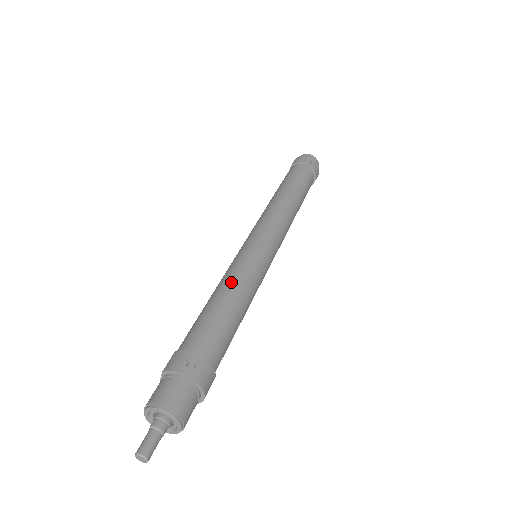
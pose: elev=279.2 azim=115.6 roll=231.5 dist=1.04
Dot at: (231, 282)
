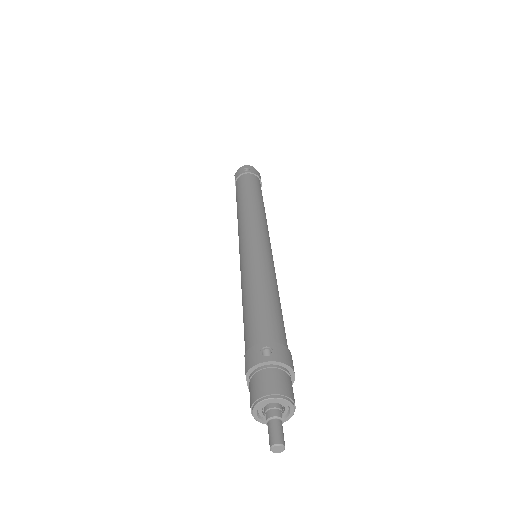
Dot at: (252, 280)
